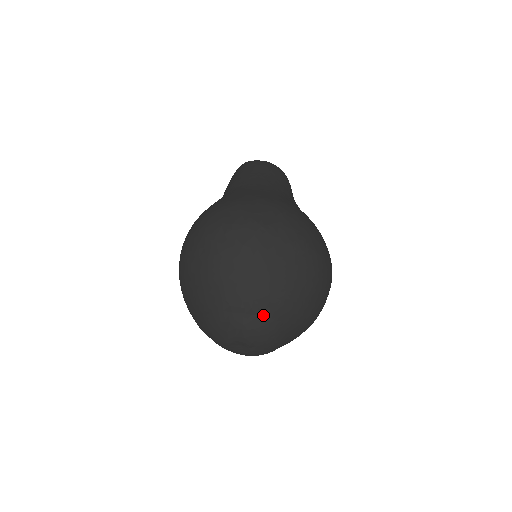
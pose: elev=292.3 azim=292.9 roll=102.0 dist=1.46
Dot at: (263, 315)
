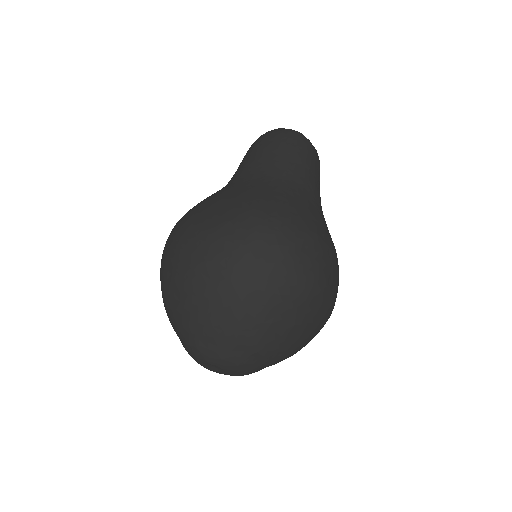
Dot at: (265, 363)
